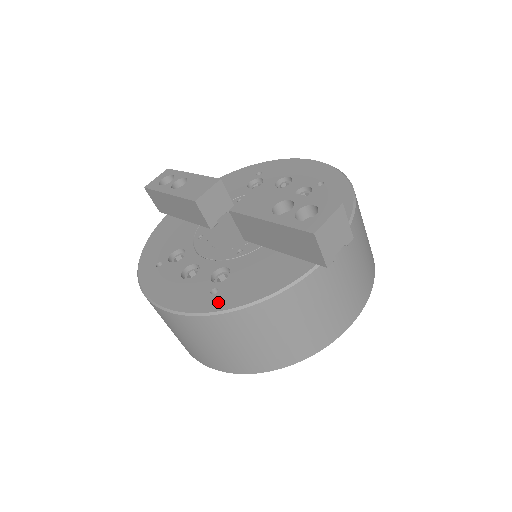
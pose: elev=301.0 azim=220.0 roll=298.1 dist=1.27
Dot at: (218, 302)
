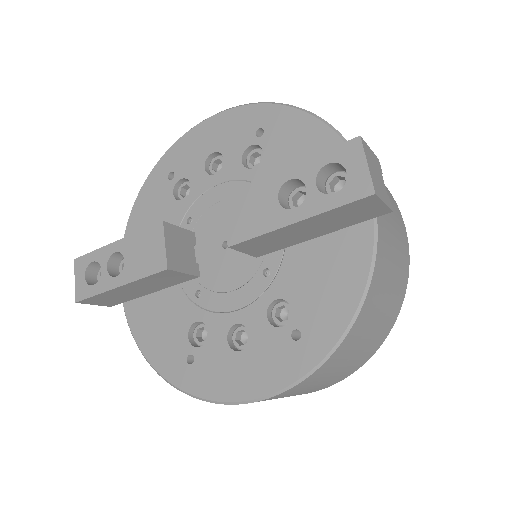
Dot at: (317, 342)
